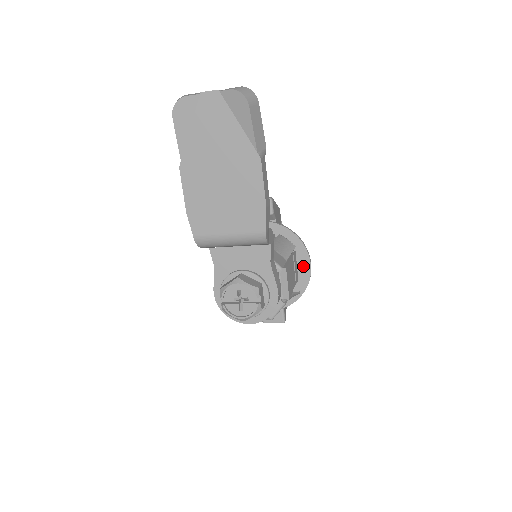
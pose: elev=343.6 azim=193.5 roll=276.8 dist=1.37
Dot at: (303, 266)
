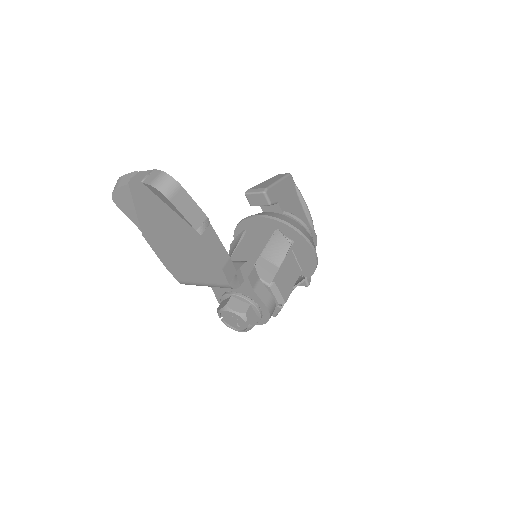
Dot at: (307, 253)
